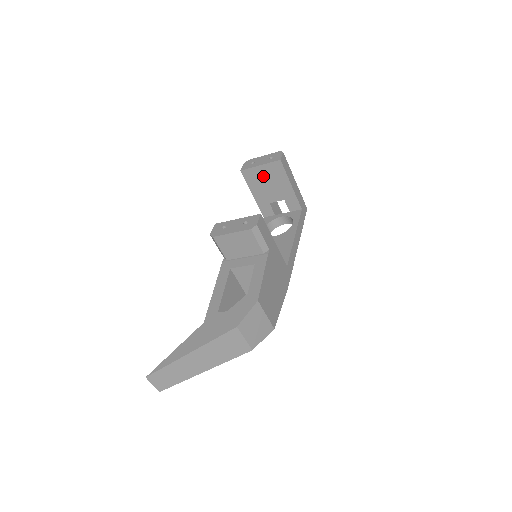
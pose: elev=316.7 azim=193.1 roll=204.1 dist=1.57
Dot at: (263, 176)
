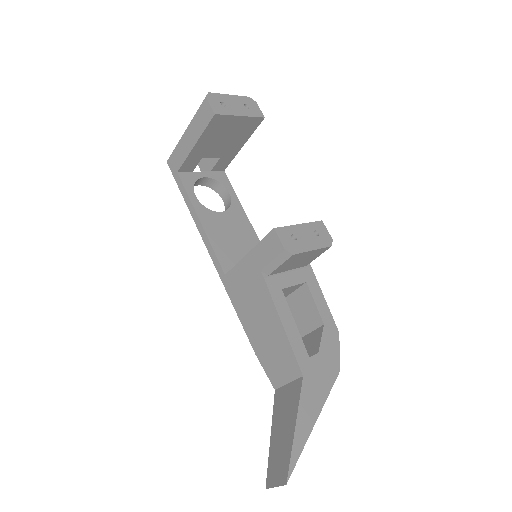
Dot at: (230, 128)
